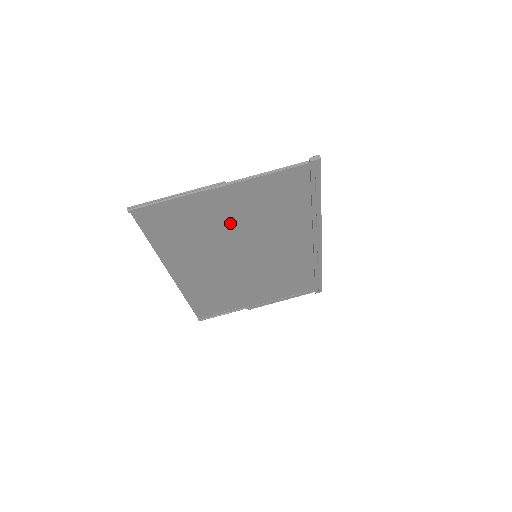
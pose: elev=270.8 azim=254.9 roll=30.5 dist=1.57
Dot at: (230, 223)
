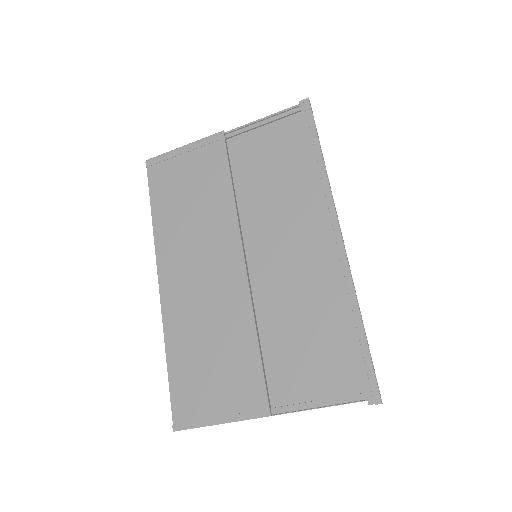
Dot at: (253, 346)
